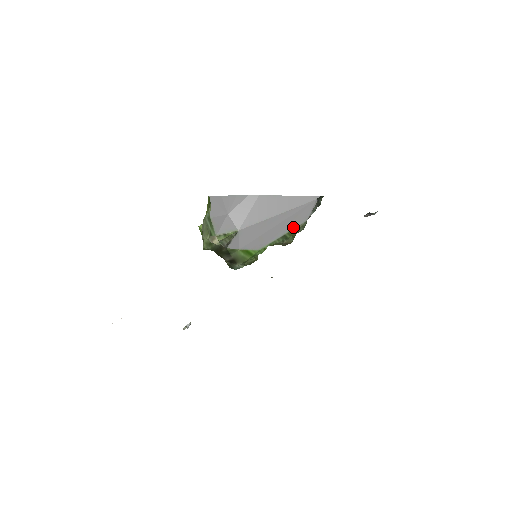
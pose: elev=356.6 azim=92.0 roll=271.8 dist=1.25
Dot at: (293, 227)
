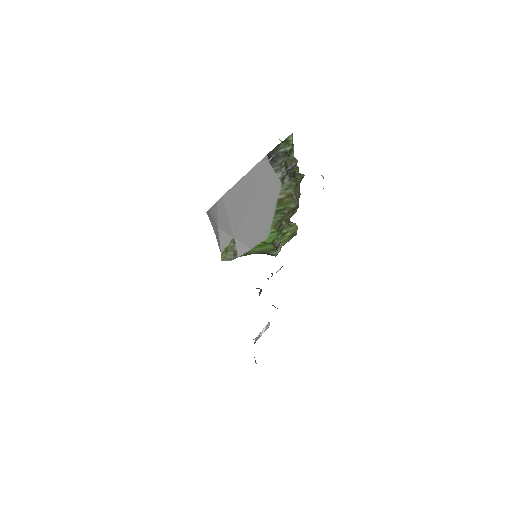
Dot at: (276, 199)
